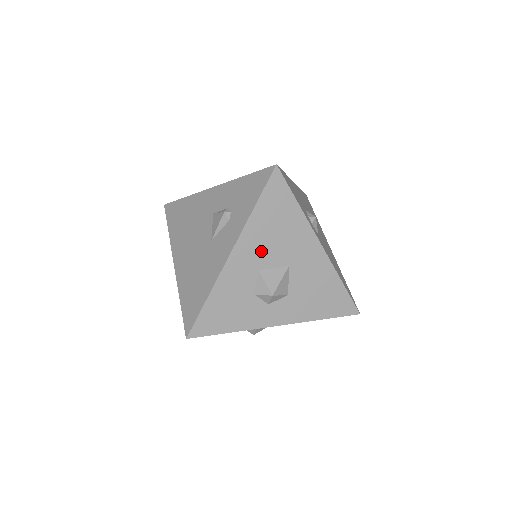
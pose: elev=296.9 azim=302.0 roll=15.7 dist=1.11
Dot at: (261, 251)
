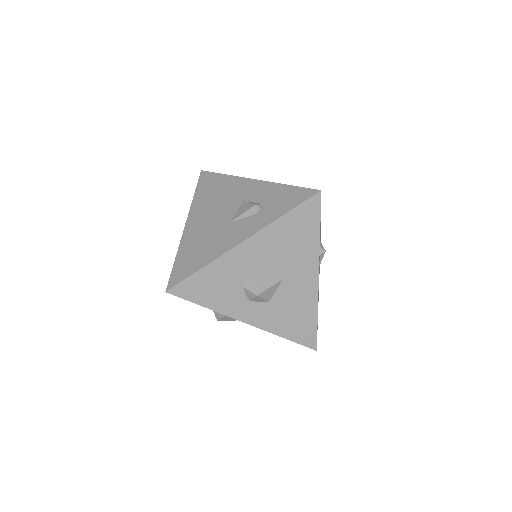
Dot at: (268, 254)
